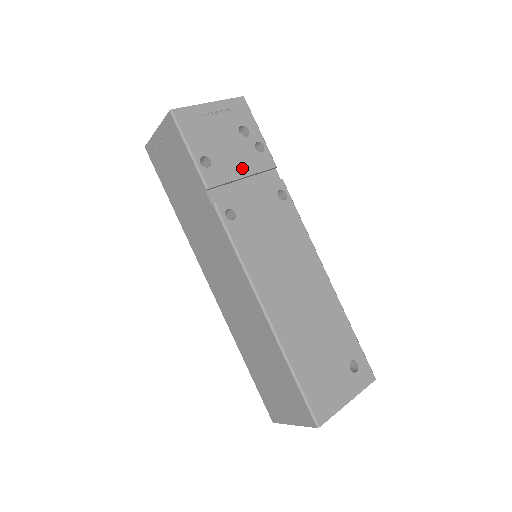
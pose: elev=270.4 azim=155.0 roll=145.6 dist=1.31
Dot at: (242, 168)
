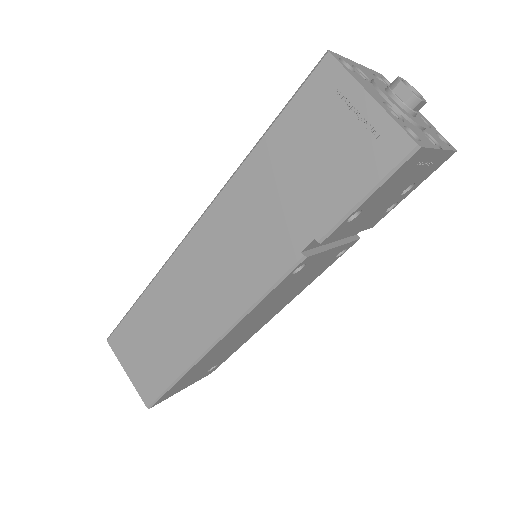
Dot at: (360, 226)
